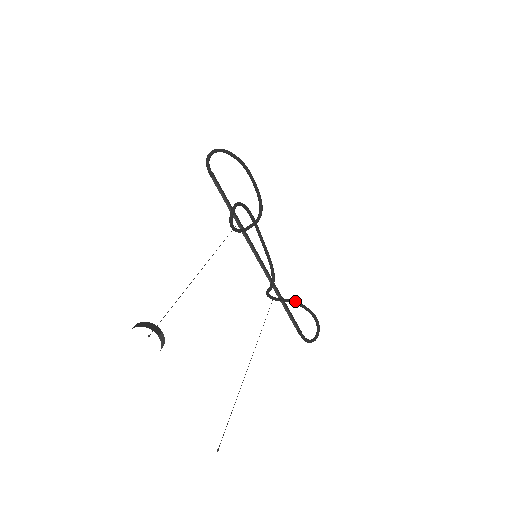
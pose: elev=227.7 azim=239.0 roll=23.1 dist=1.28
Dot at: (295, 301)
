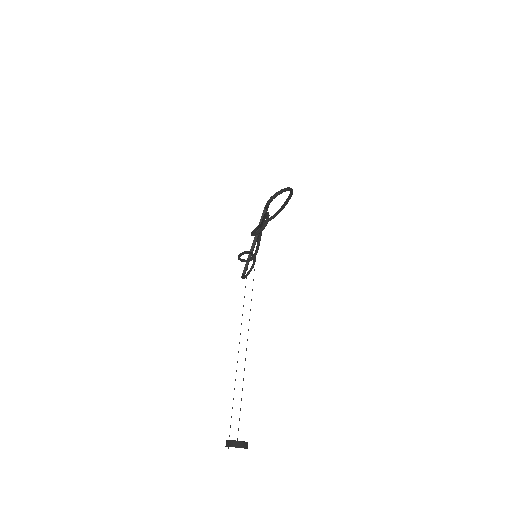
Dot at: occluded
